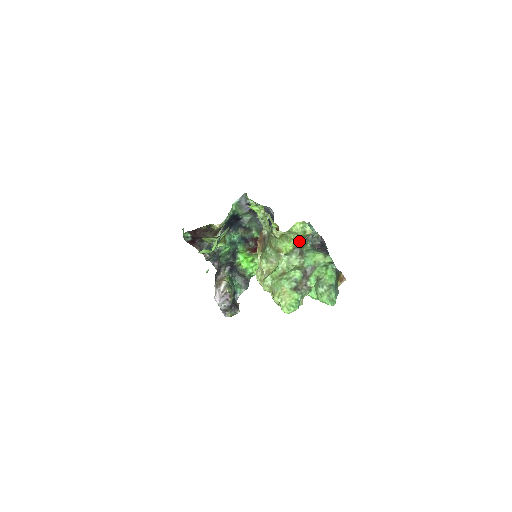
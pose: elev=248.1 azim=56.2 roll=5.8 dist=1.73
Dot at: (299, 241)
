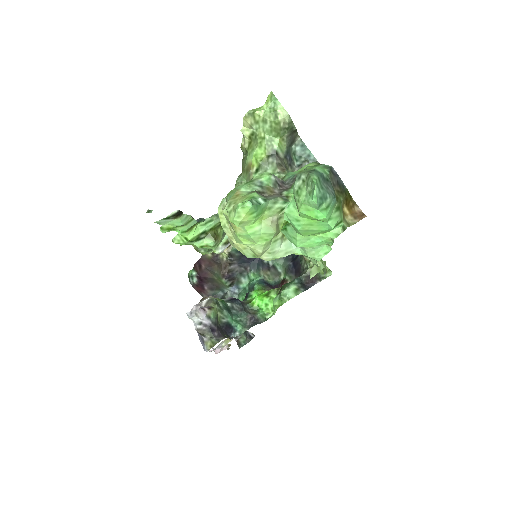
Dot at: (275, 144)
